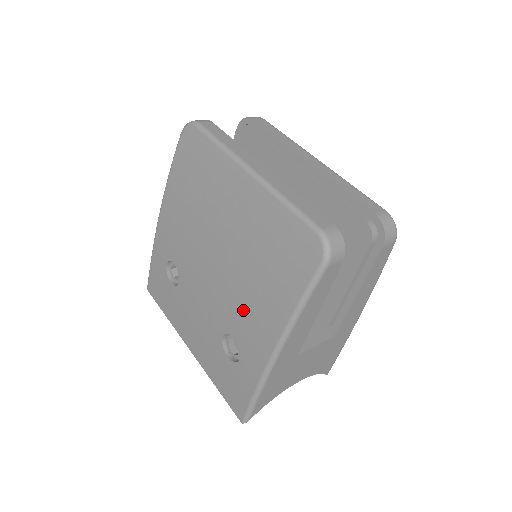
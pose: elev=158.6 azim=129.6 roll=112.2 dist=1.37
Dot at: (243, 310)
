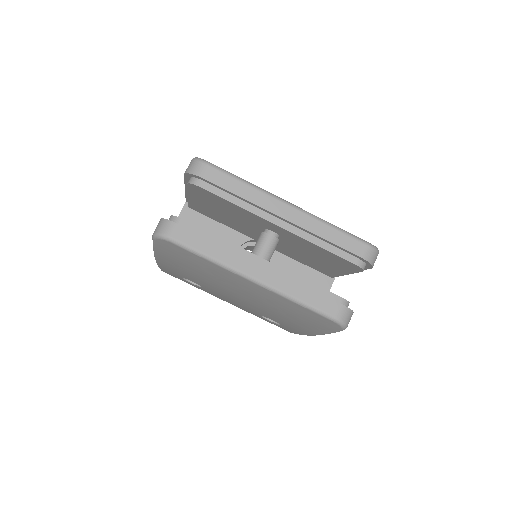
Dot at: (277, 319)
